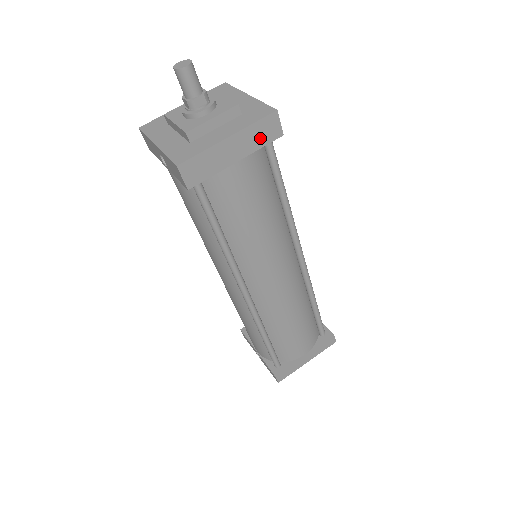
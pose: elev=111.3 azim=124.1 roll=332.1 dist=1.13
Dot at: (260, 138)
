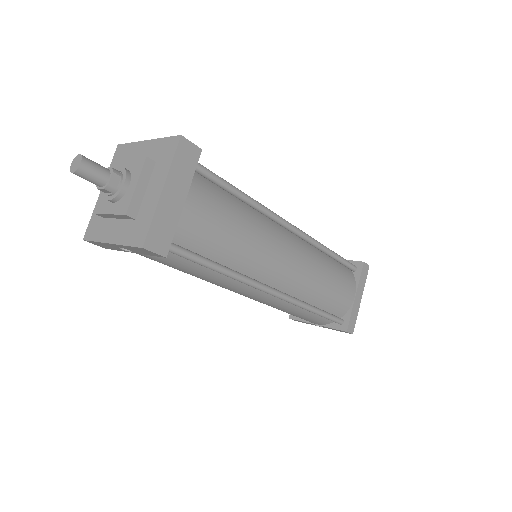
Dot at: (186, 168)
